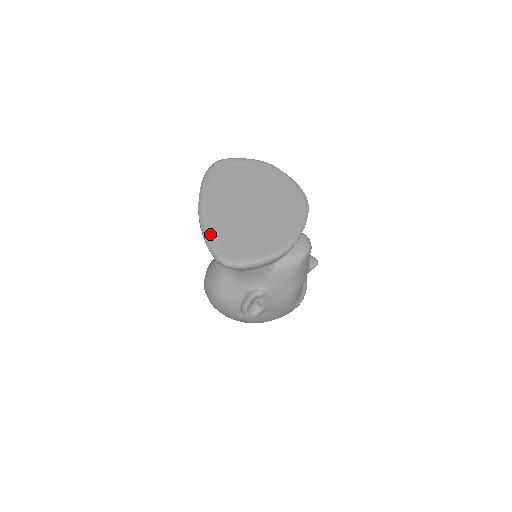
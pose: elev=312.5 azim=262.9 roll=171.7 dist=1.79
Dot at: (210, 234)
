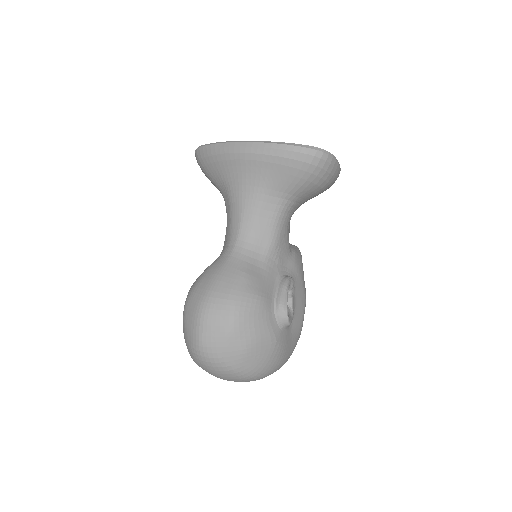
Dot at: (280, 142)
